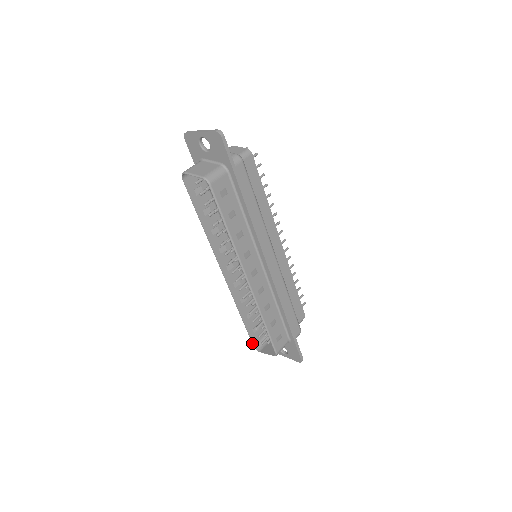
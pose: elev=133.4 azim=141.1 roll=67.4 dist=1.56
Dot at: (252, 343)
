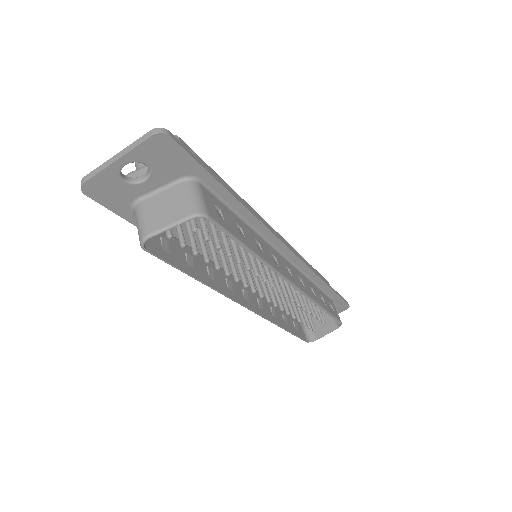
Dot at: occluded
